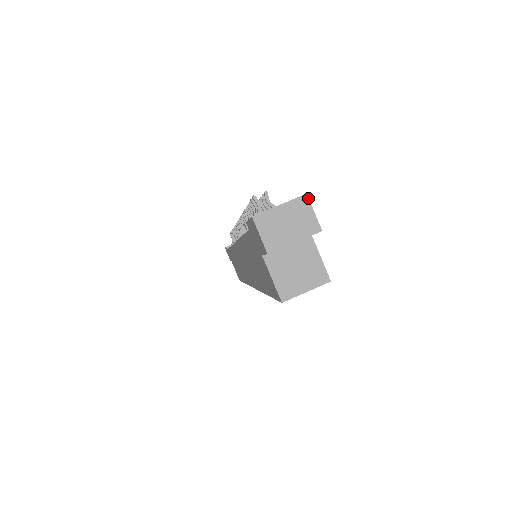
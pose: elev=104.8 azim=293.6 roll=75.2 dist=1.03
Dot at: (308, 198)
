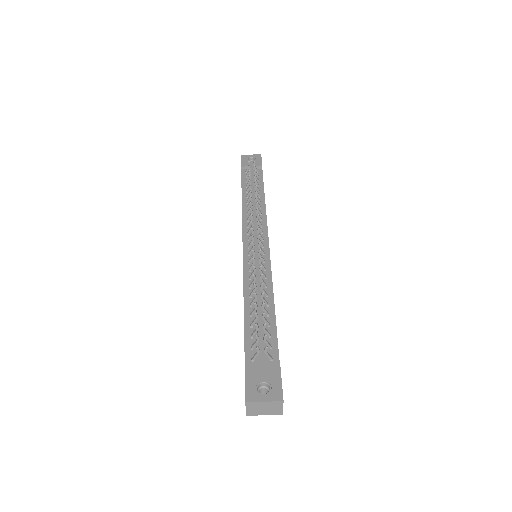
Dot at: occluded
